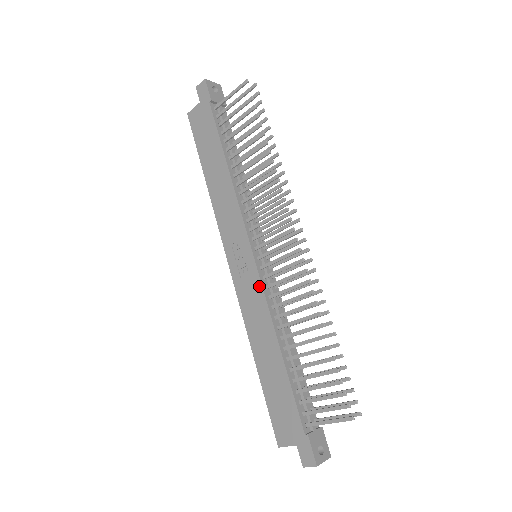
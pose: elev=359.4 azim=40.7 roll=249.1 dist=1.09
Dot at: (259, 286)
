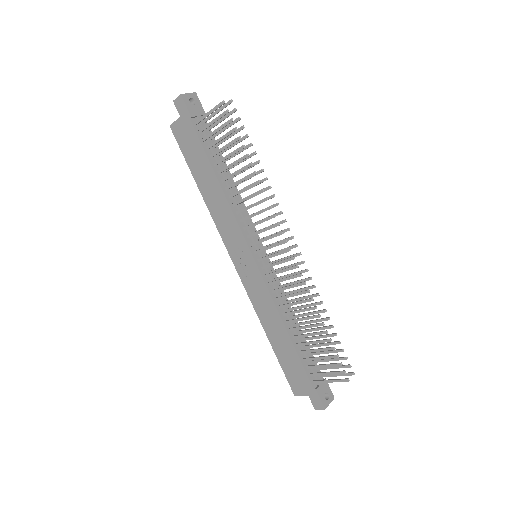
Dot at: (263, 284)
